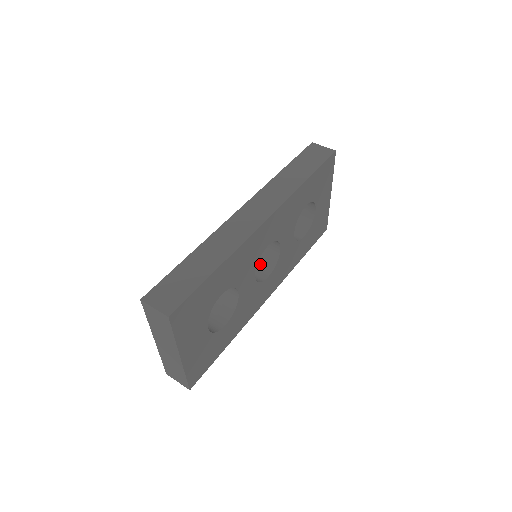
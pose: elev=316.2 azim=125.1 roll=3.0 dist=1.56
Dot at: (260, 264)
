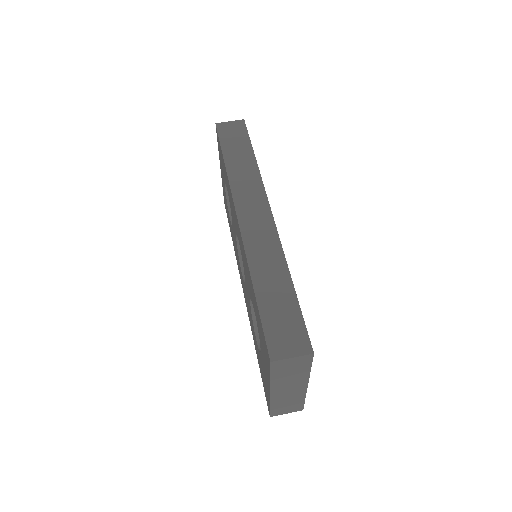
Dot at: occluded
